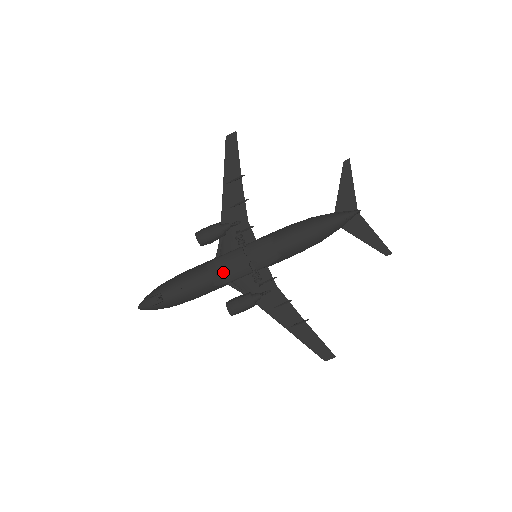
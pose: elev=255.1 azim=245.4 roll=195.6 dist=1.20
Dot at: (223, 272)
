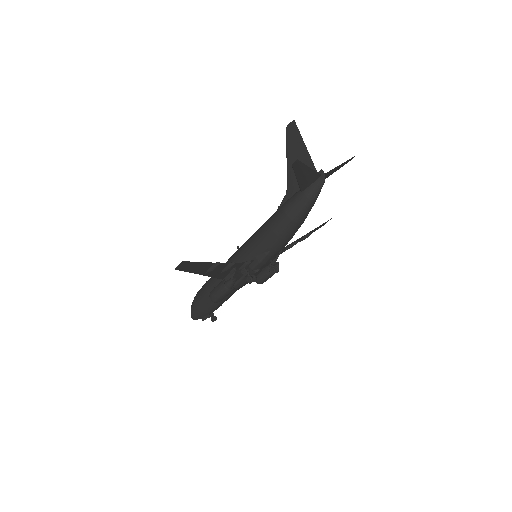
Dot at: (245, 284)
